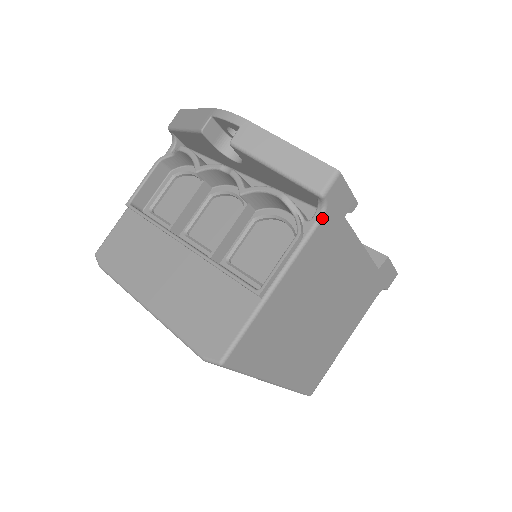
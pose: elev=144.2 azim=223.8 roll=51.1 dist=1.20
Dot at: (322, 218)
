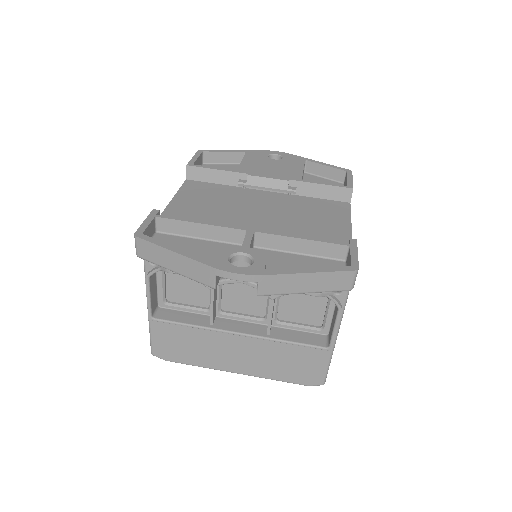
Dot at: occluded
